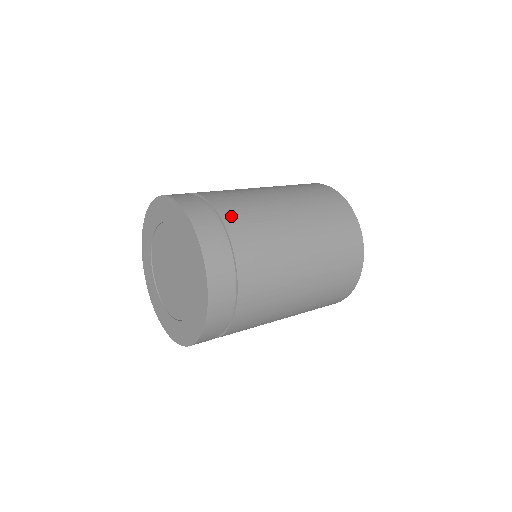
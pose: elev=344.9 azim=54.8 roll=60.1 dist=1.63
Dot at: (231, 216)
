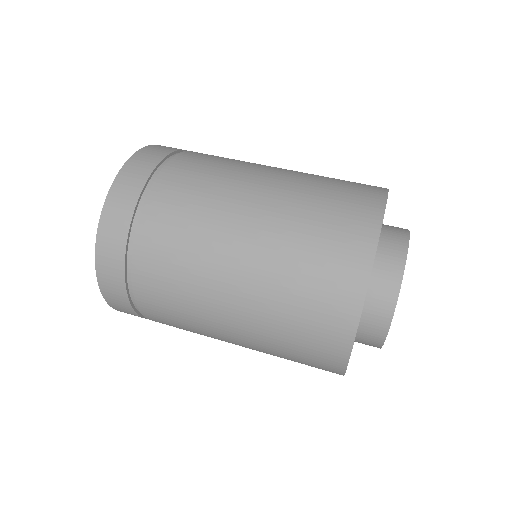
Dot at: (154, 217)
